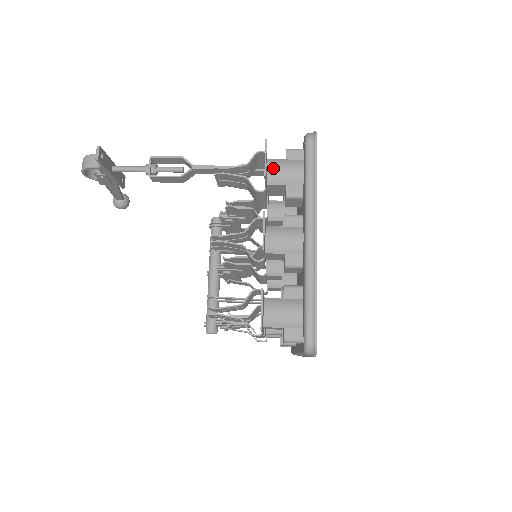
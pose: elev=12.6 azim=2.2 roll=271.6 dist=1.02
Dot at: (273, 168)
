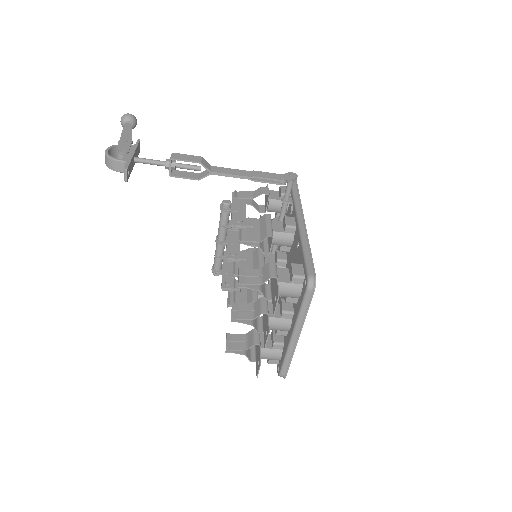
Dot at: (280, 291)
